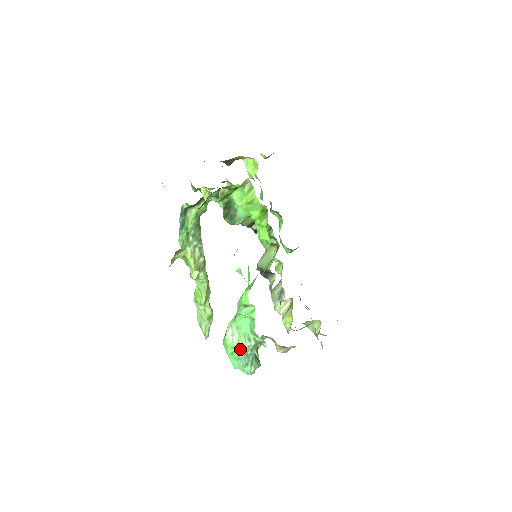
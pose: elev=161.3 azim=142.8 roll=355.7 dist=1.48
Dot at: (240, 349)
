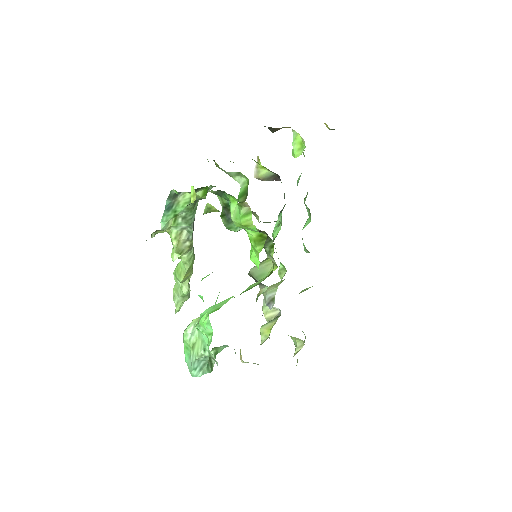
Dot at: (194, 351)
